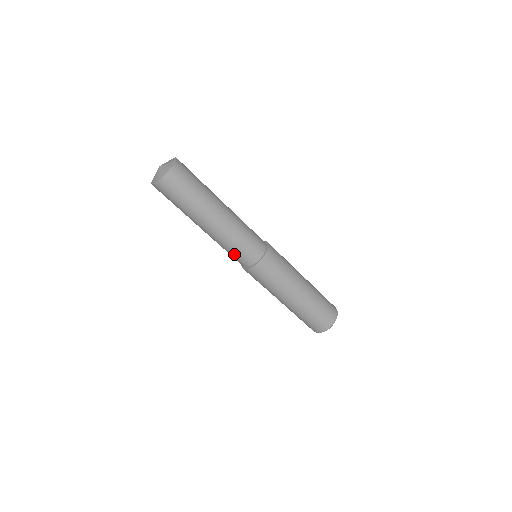
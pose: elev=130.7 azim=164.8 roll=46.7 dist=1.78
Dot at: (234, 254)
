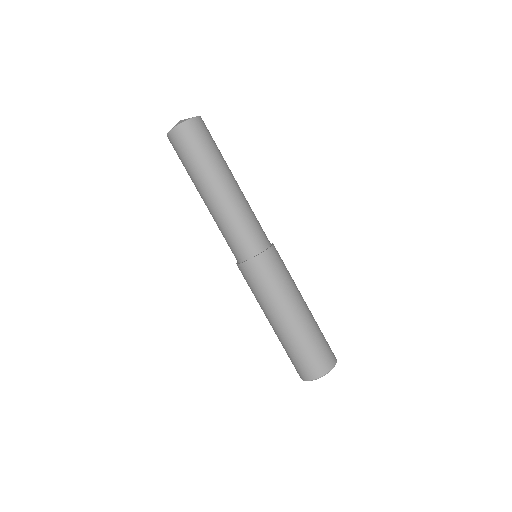
Dot at: (237, 237)
